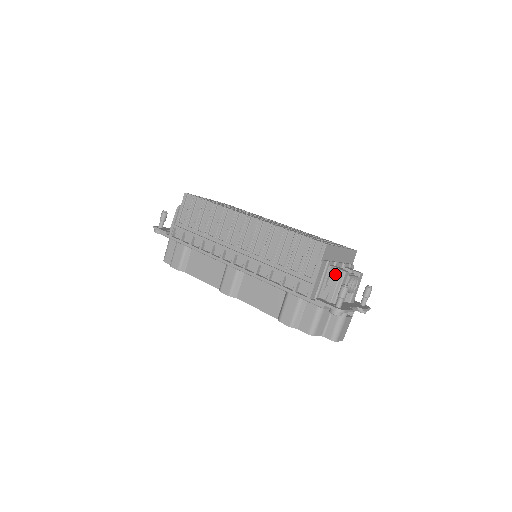
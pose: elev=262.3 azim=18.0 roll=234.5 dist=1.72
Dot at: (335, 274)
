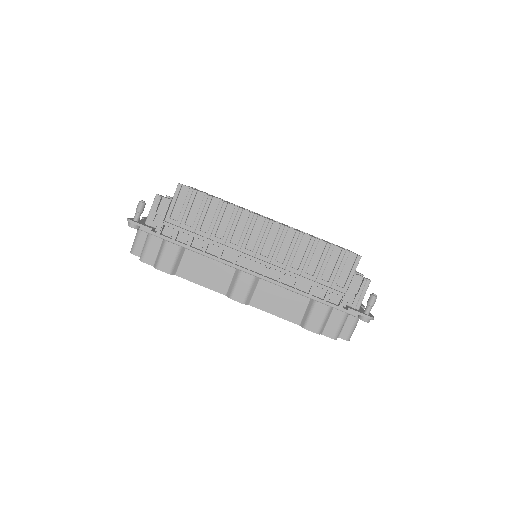
Dot at: (359, 282)
